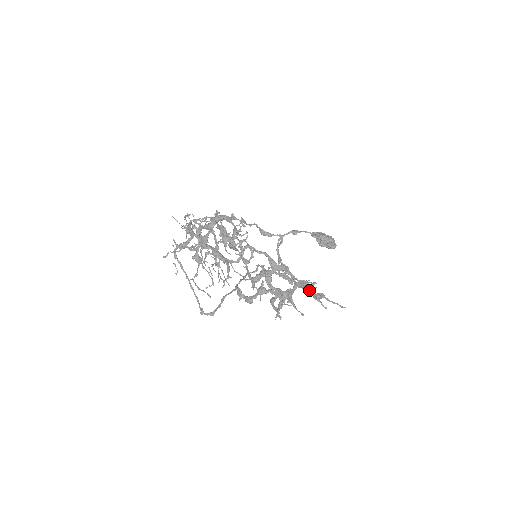
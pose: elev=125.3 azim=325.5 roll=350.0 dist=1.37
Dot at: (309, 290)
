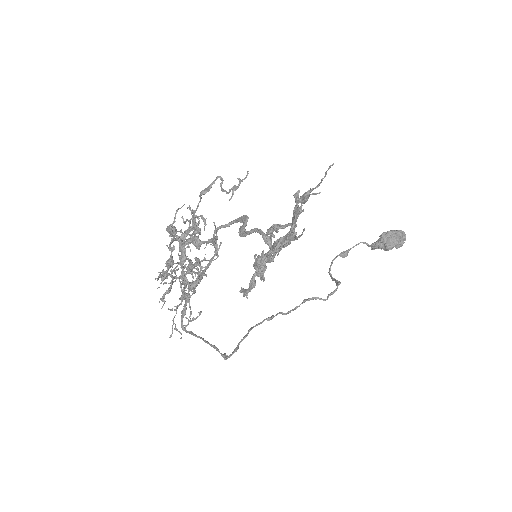
Dot at: occluded
